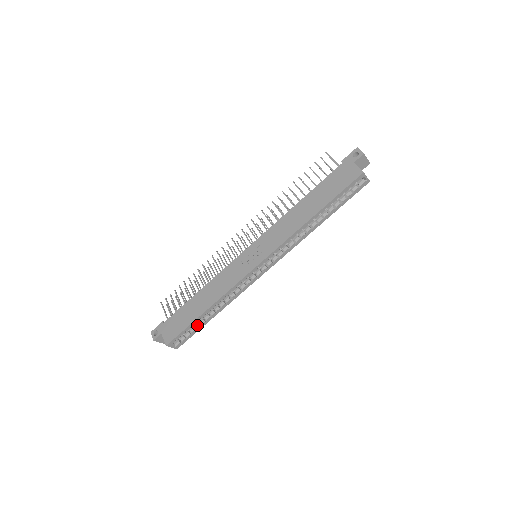
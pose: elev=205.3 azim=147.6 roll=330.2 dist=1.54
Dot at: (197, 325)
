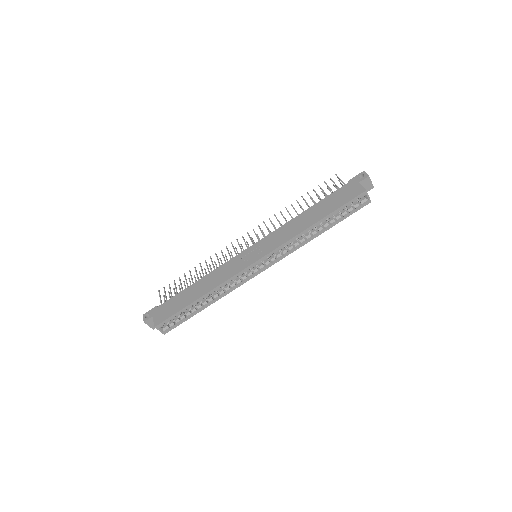
Dot at: (188, 313)
